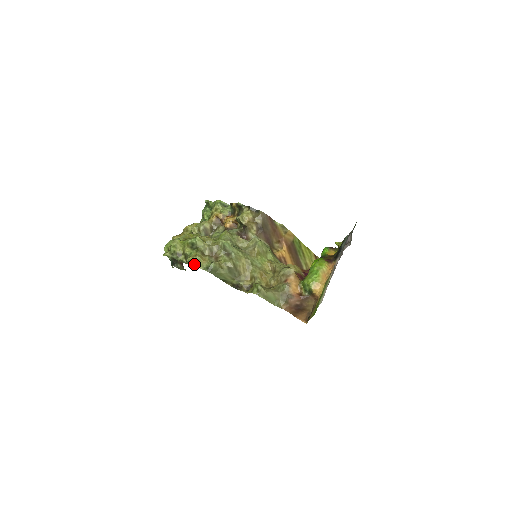
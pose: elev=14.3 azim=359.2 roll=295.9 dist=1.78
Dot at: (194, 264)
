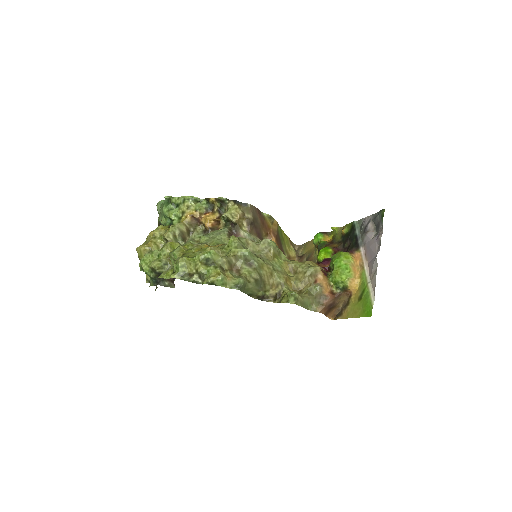
Dot at: (219, 284)
